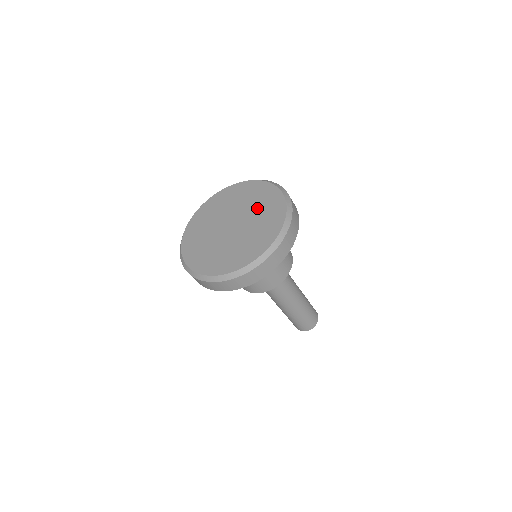
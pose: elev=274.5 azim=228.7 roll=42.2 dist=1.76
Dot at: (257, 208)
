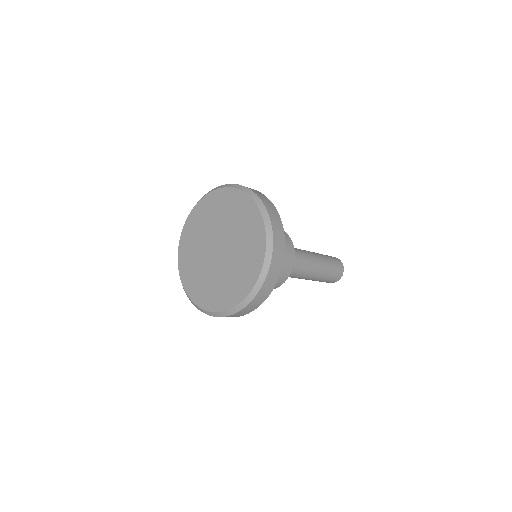
Dot at: (240, 235)
